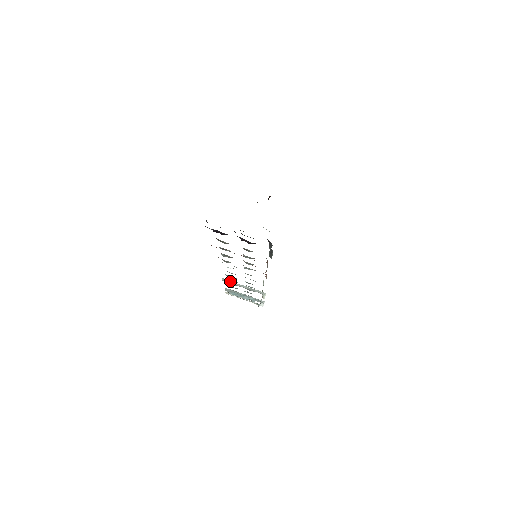
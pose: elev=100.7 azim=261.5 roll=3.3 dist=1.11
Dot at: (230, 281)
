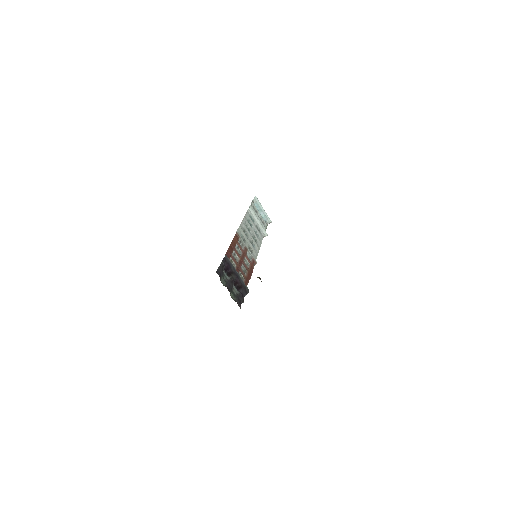
Dot at: (253, 212)
